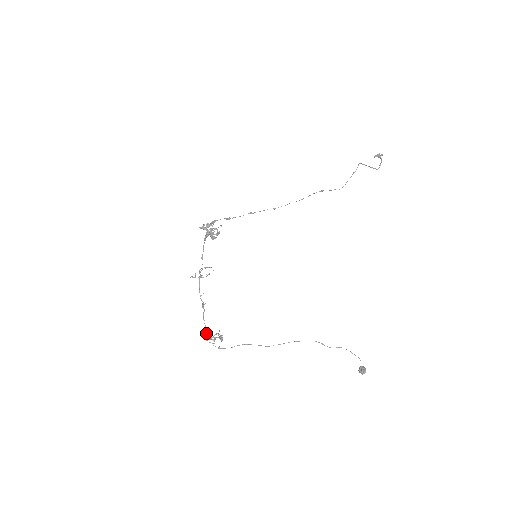
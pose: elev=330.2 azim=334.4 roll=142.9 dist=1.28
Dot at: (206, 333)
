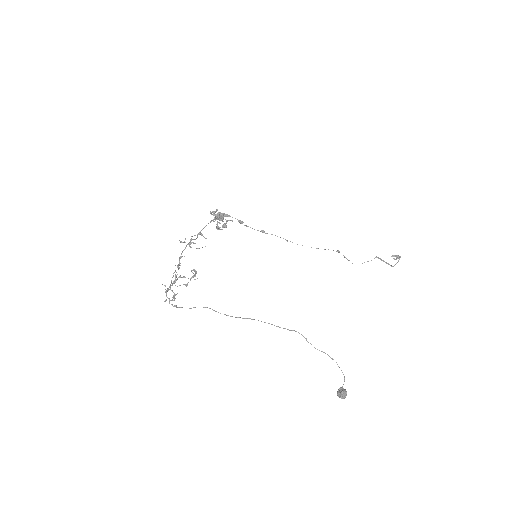
Dot at: occluded
